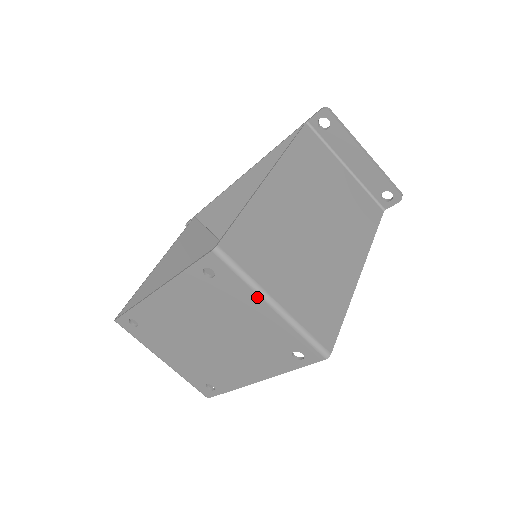
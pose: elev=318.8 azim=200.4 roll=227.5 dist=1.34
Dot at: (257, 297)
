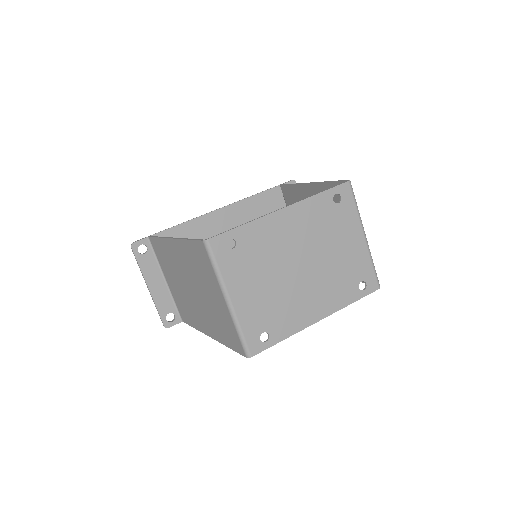
Dot at: (359, 226)
